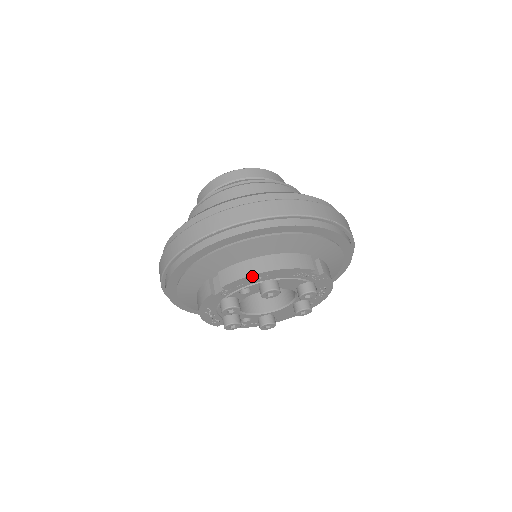
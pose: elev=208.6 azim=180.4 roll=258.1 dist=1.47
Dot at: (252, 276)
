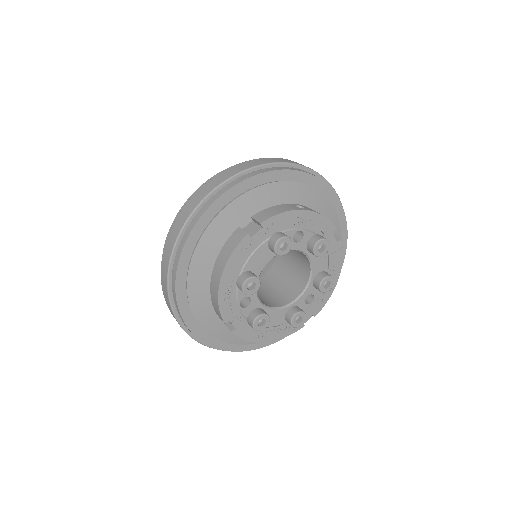
Dot at: (220, 296)
